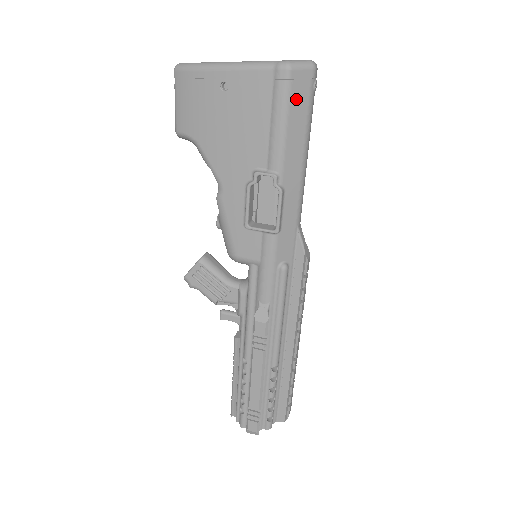
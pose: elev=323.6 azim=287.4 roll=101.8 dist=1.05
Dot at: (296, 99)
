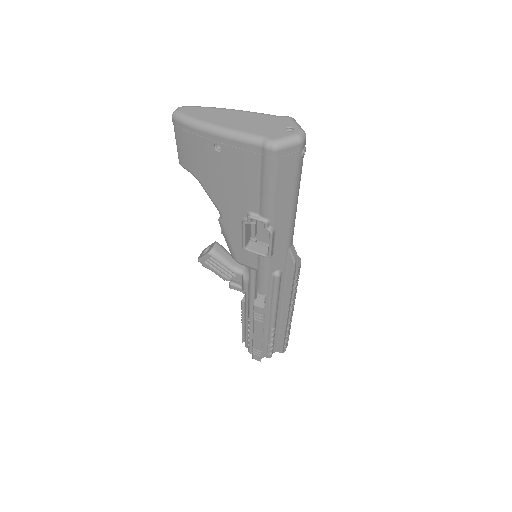
Dot at: (283, 169)
